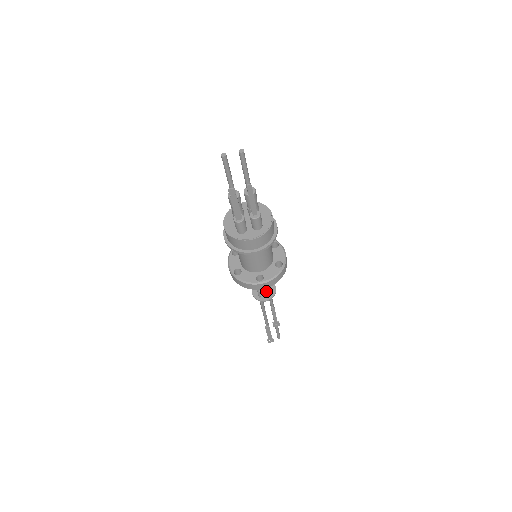
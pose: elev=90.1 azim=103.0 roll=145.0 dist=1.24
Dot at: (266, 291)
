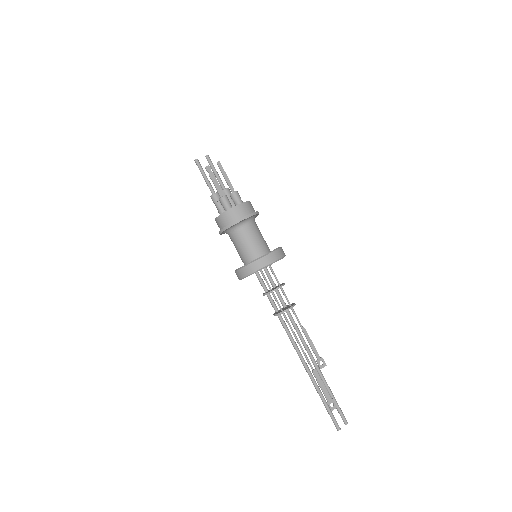
Dot at: (286, 308)
